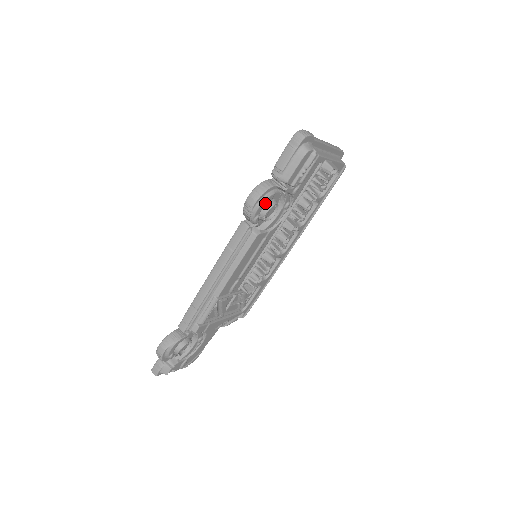
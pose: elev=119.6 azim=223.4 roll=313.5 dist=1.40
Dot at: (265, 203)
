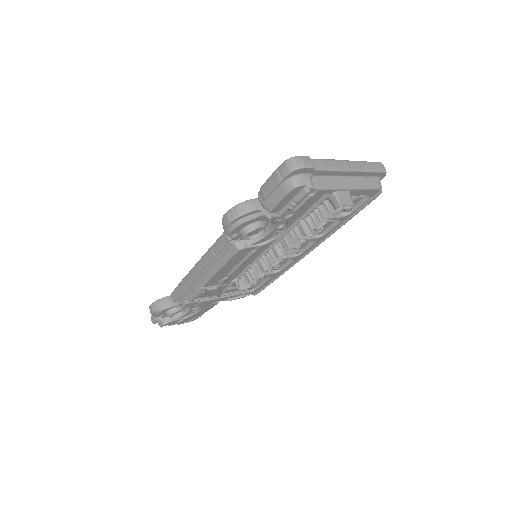
Dot at: (244, 225)
